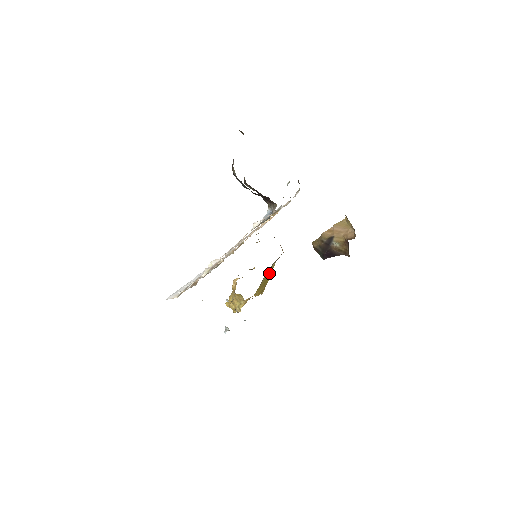
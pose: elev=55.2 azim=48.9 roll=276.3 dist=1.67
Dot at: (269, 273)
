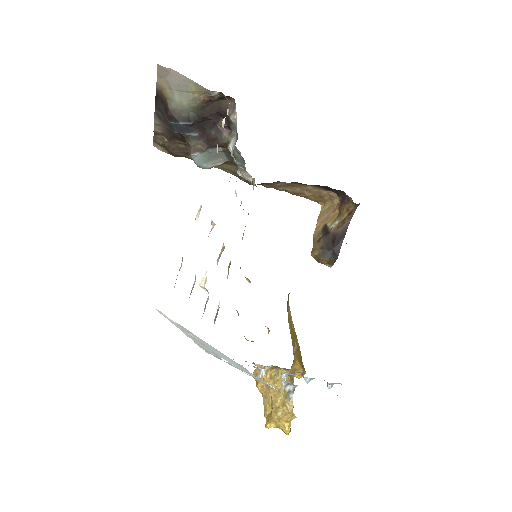
Dot at: (292, 328)
